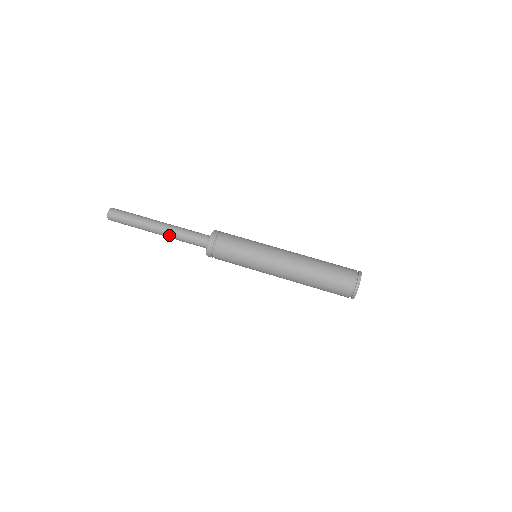
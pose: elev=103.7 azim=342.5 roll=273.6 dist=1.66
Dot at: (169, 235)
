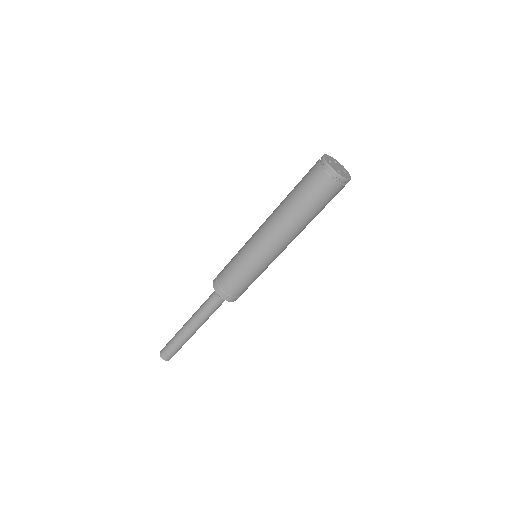
Dot at: (201, 322)
